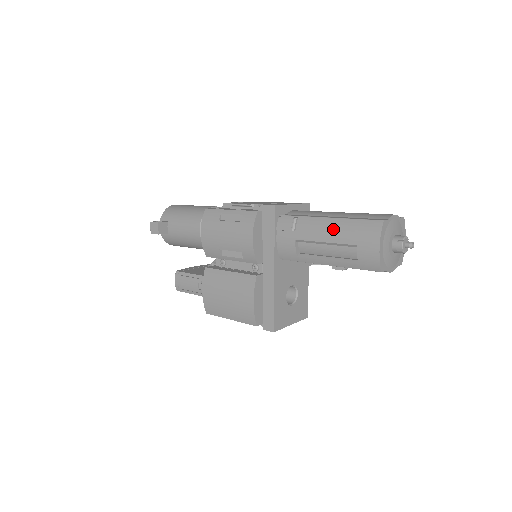
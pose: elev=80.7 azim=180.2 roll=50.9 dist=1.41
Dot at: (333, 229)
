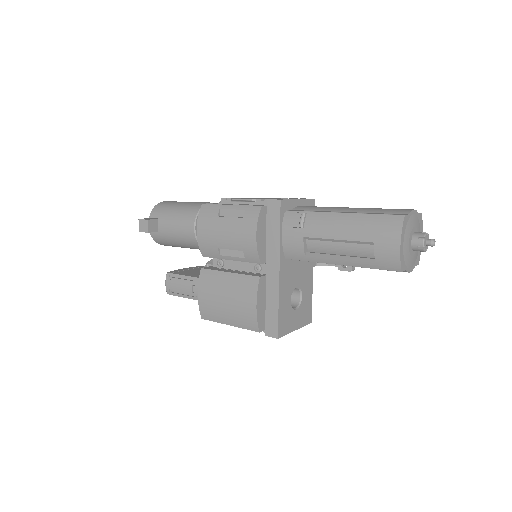
Dot at: (347, 225)
